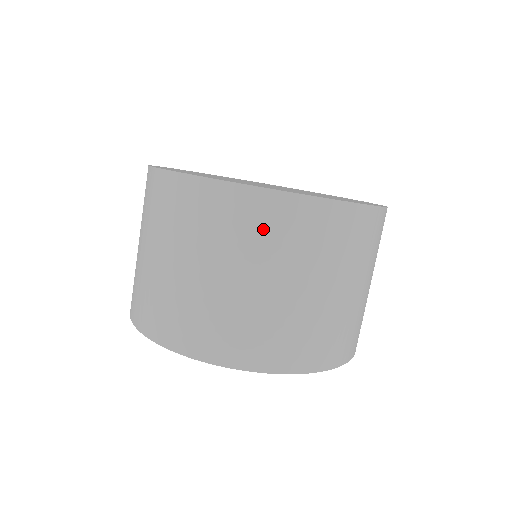
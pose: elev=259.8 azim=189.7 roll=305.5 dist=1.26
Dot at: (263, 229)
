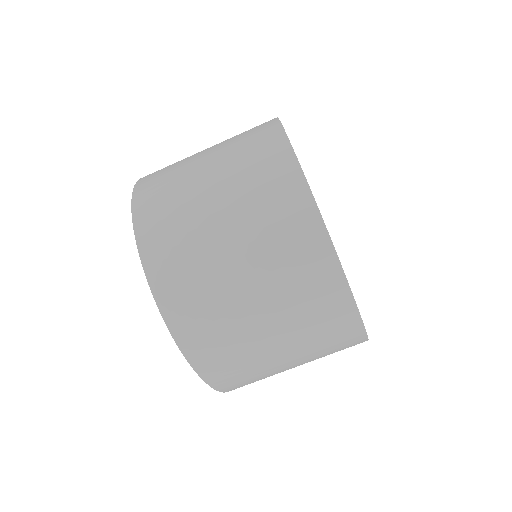
Dot at: (259, 168)
